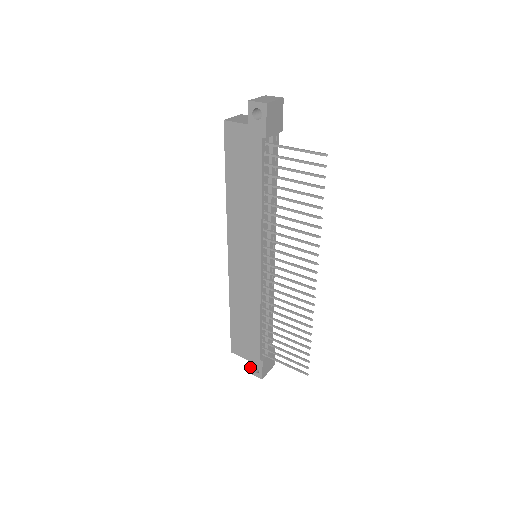
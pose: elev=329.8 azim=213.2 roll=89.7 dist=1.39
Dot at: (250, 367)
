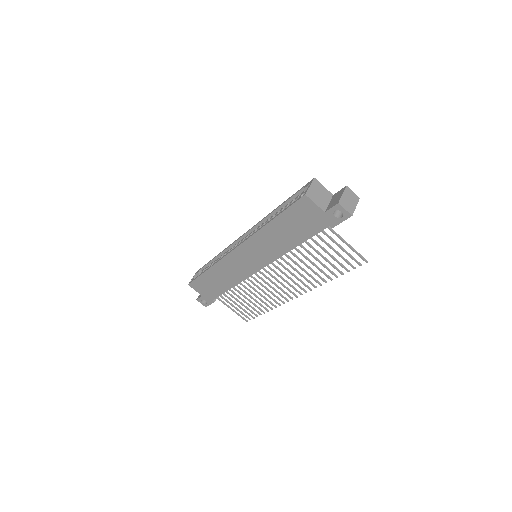
Dot at: (200, 298)
